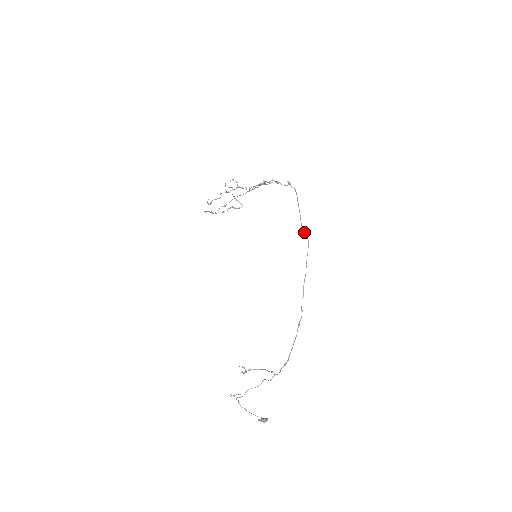
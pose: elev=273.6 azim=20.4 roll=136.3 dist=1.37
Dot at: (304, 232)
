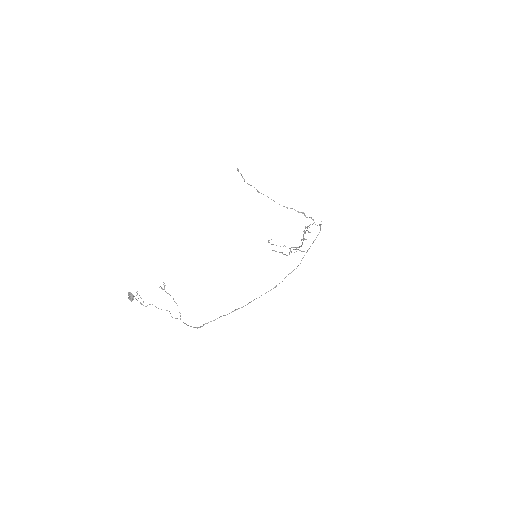
Dot at: (302, 258)
